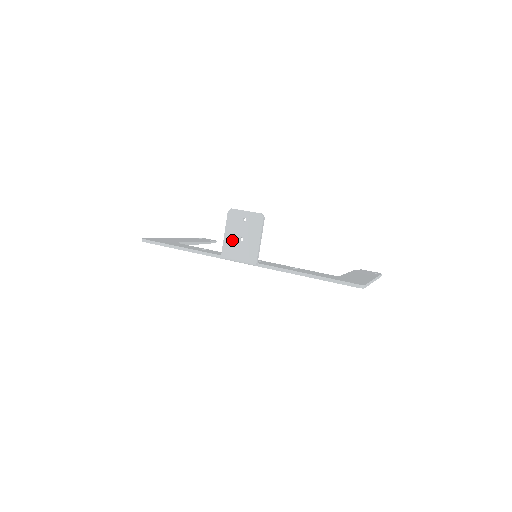
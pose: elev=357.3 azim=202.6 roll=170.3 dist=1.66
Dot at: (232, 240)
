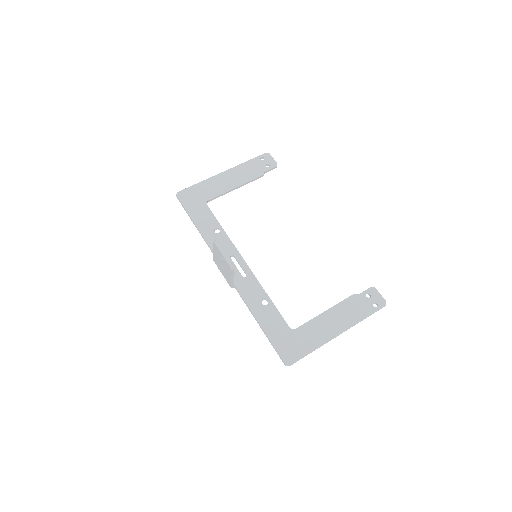
Dot at: (217, 260)
